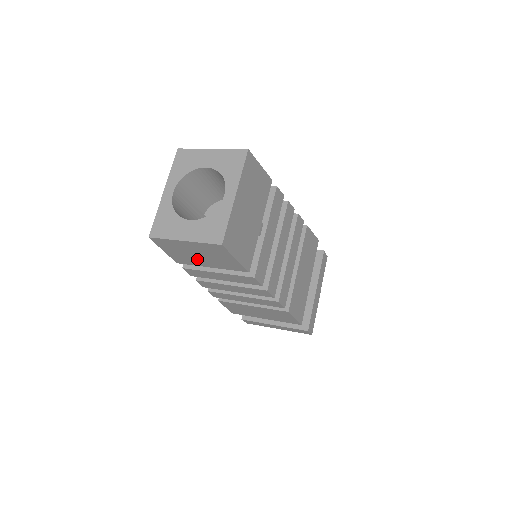
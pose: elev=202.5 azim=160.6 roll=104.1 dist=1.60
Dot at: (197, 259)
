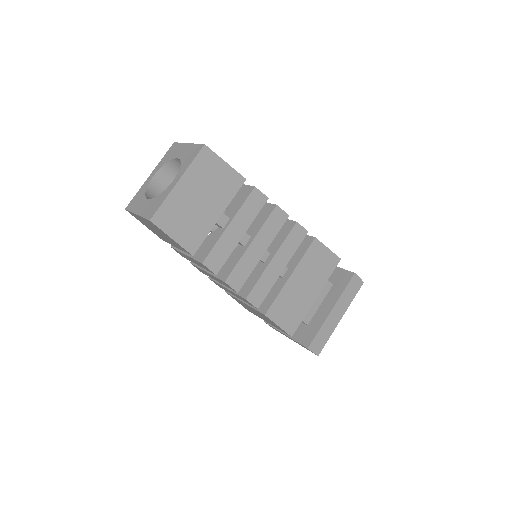
Dot at: occluded
